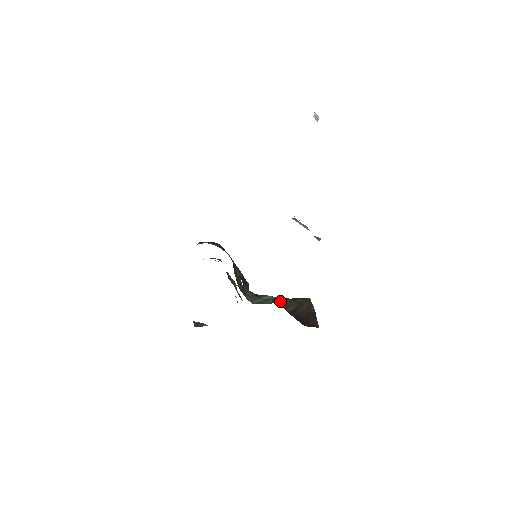
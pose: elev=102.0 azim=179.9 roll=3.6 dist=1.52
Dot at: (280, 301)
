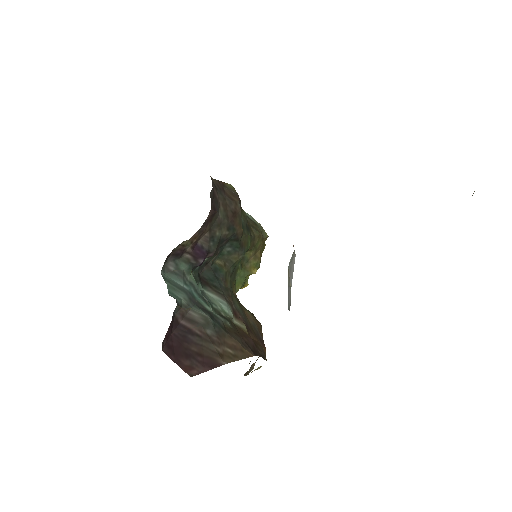
Dot at: (195, 308)
